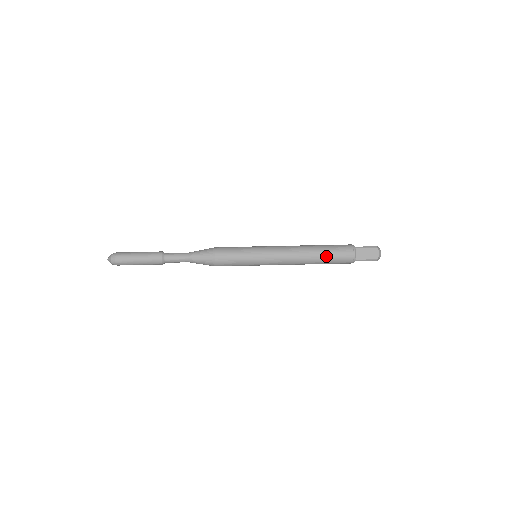
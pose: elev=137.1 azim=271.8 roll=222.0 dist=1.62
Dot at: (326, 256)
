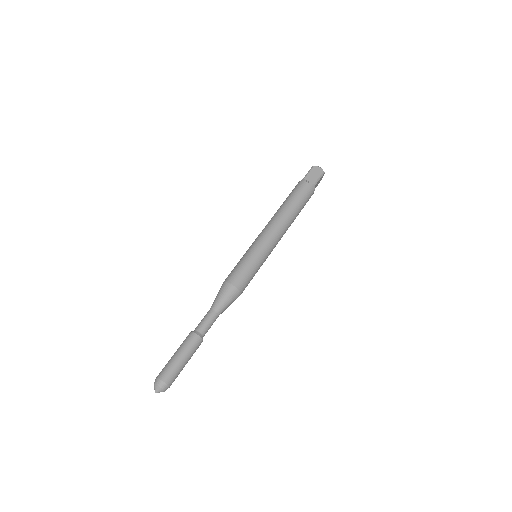
Dot at: (296, 201)
